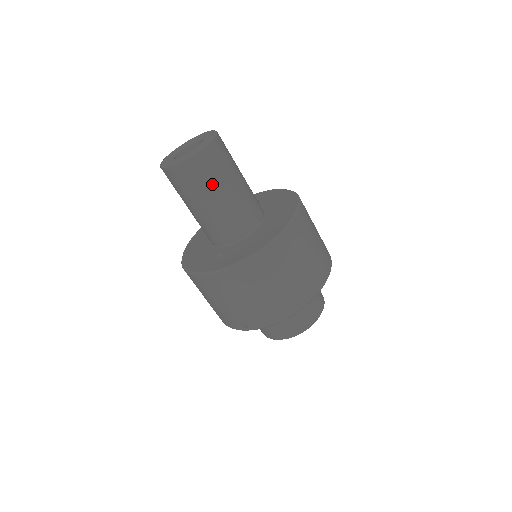
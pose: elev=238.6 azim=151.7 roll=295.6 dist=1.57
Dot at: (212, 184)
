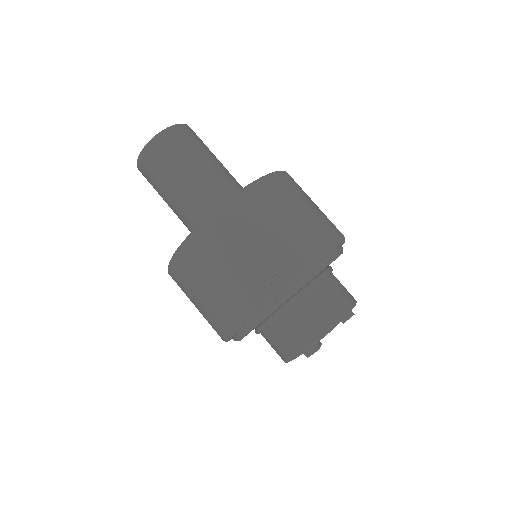
Dot at: (198, 150)
